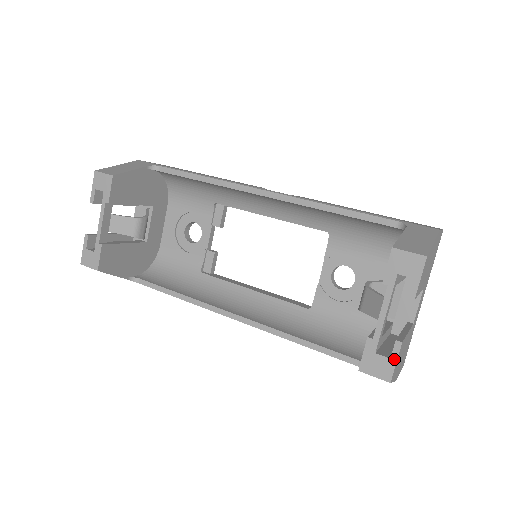
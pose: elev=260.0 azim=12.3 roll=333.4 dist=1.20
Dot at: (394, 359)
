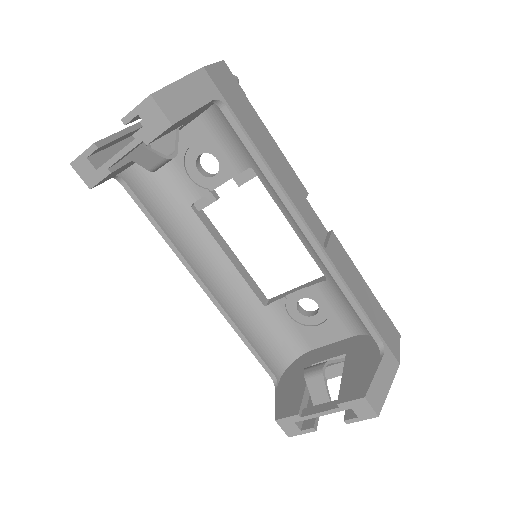
Dot at: (303, 432)
